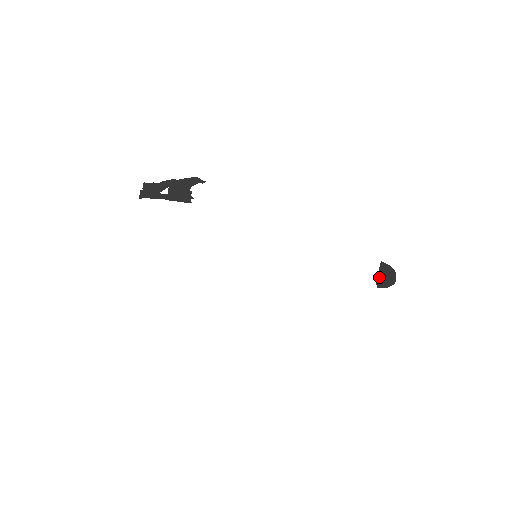
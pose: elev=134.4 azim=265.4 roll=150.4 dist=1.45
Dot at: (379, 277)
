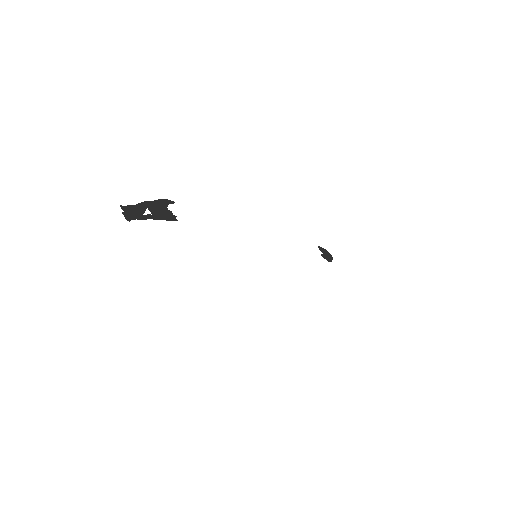
Dot at: (324, 255)
